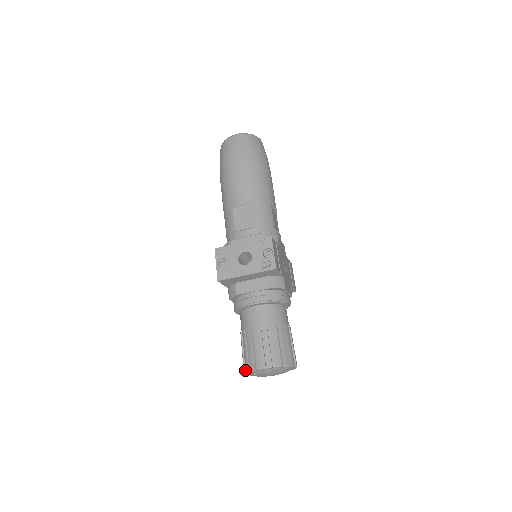
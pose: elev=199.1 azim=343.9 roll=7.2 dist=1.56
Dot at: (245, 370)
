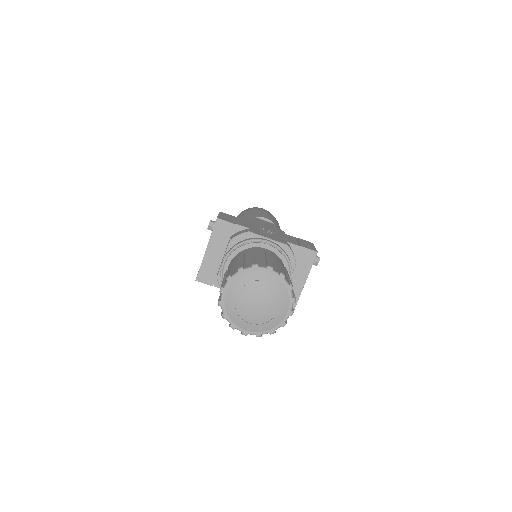
Dot at: (230, 324)
